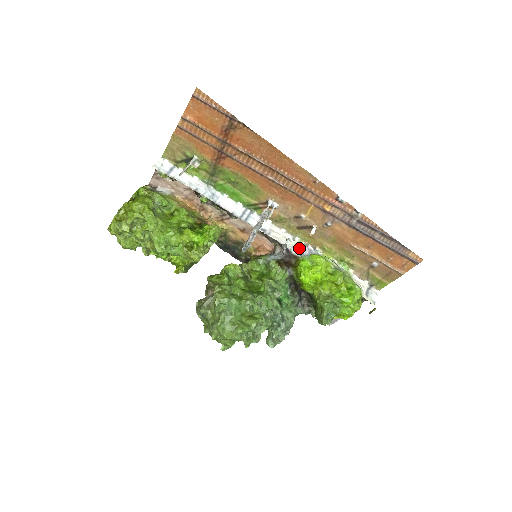
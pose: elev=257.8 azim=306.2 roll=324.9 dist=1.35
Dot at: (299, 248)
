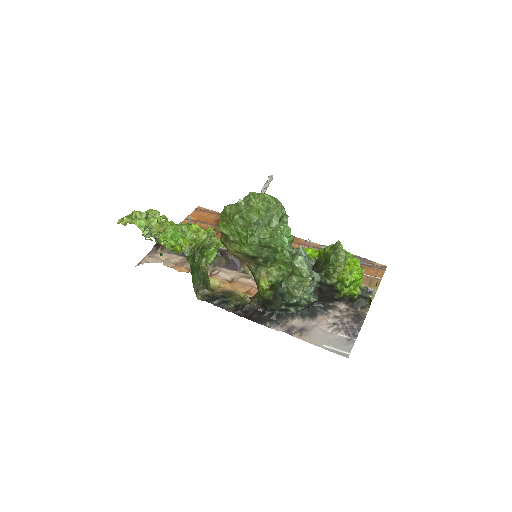
Dot at: occluded
